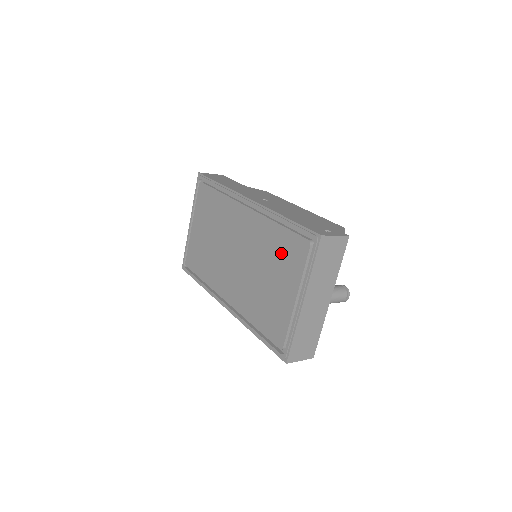
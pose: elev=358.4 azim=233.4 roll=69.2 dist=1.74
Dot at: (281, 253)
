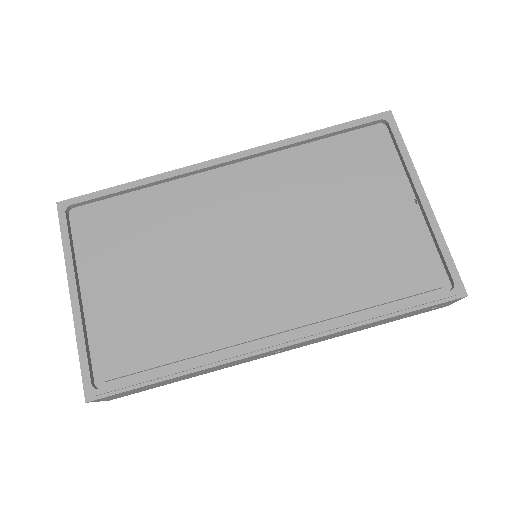
Dot at: (344, 170)
